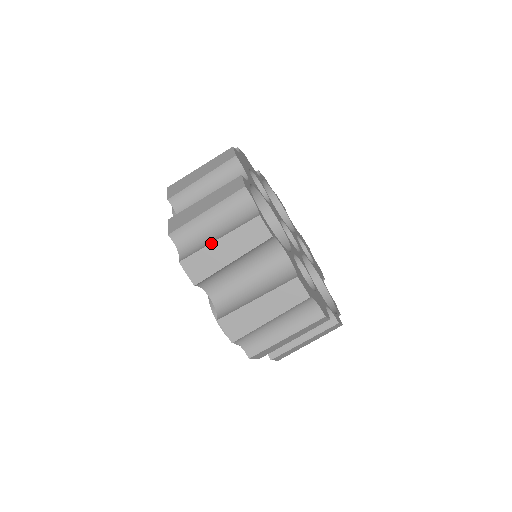
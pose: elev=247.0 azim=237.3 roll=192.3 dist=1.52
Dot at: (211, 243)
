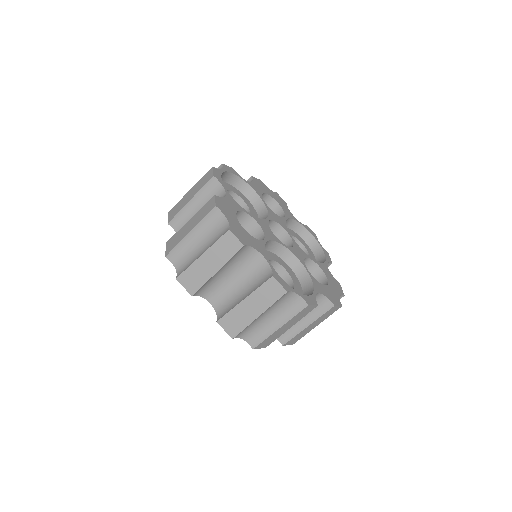
Dot at: (275, 332)
